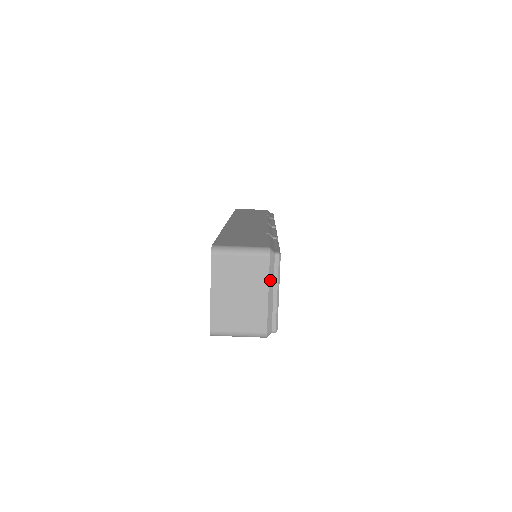
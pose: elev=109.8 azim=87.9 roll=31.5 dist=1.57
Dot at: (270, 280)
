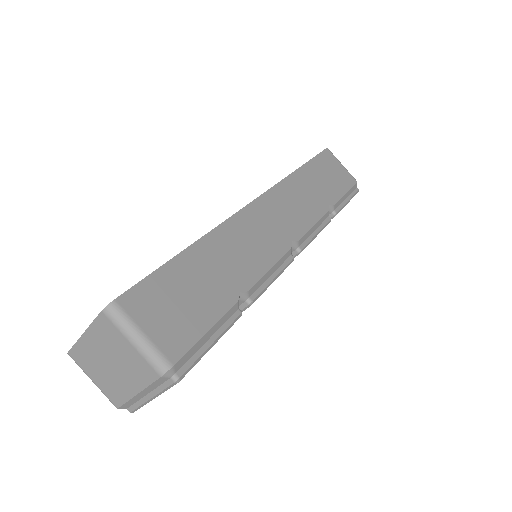
Dot at: (149, 387)
